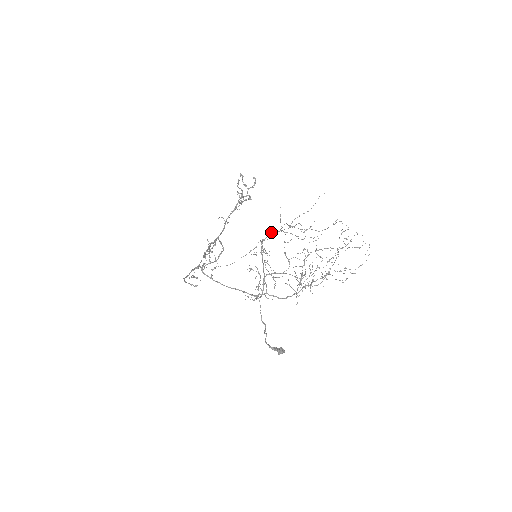
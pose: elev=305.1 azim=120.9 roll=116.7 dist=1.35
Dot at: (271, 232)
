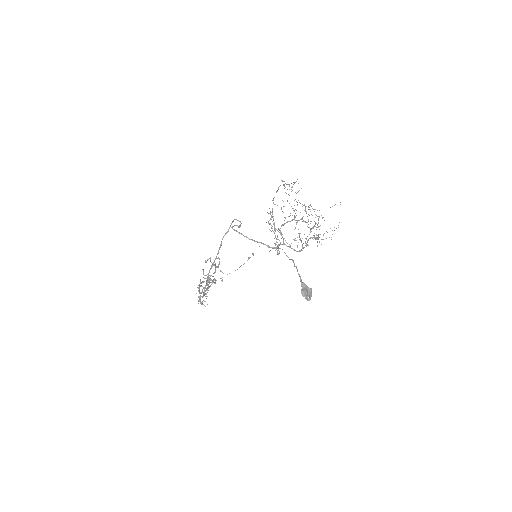
Dot at: (280, 185)
